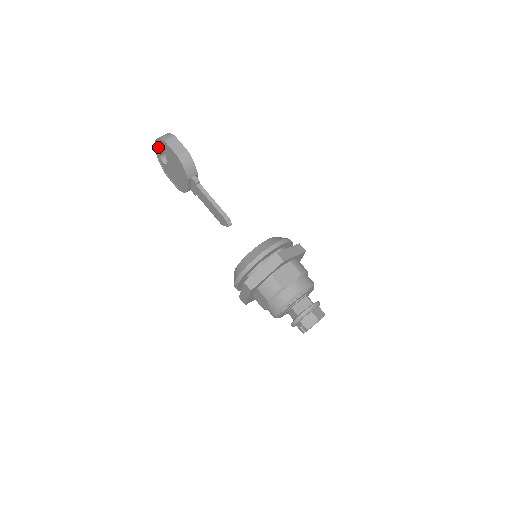
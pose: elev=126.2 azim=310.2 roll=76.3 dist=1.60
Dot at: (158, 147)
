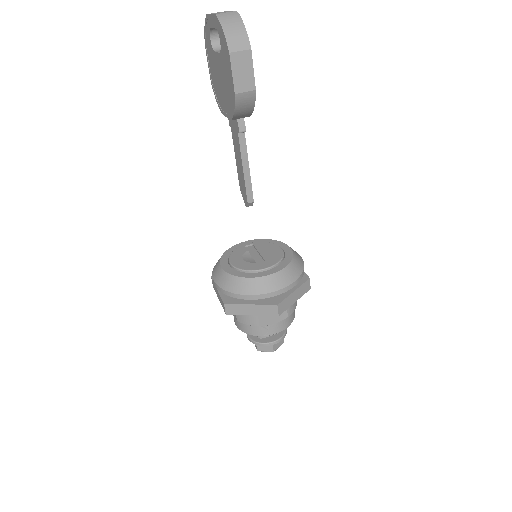
Dot at: (215, 24)
